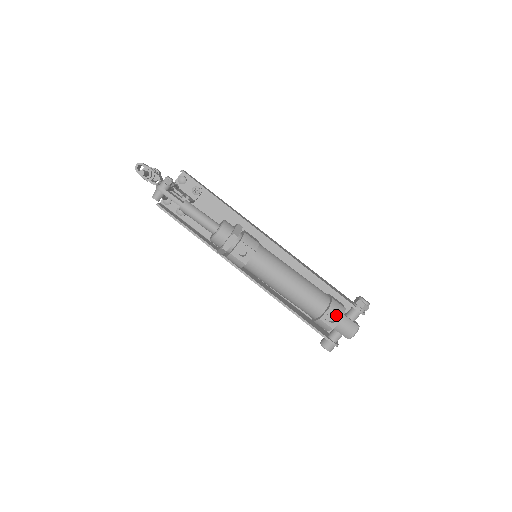
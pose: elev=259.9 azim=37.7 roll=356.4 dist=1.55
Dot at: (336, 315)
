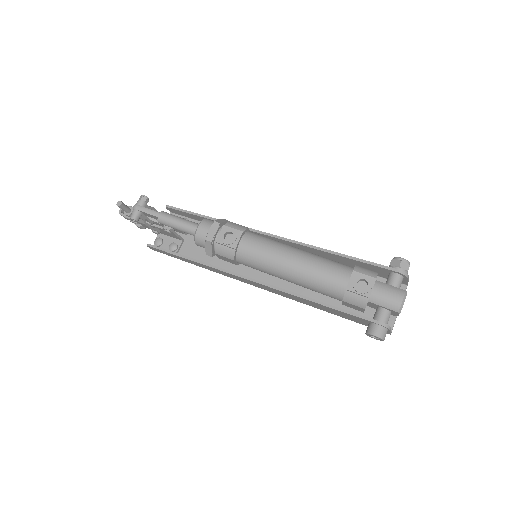
Dot at: (365, 278)
